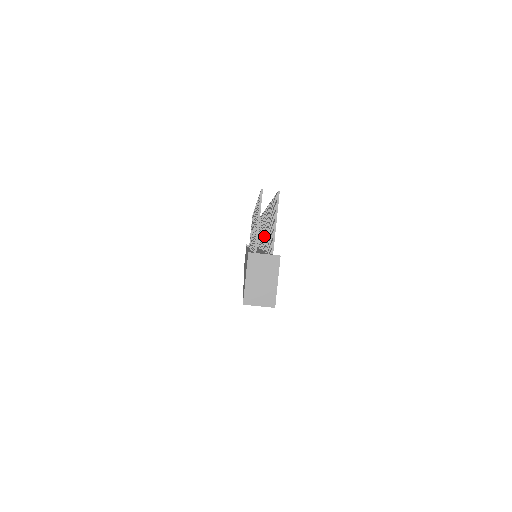
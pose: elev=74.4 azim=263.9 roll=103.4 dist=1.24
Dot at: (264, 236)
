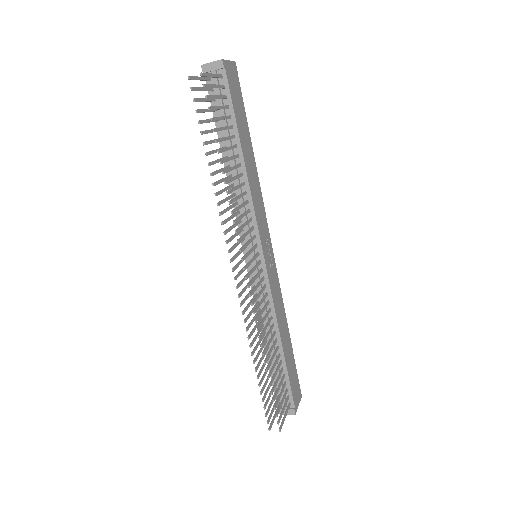
Dot at: (262, 301)
